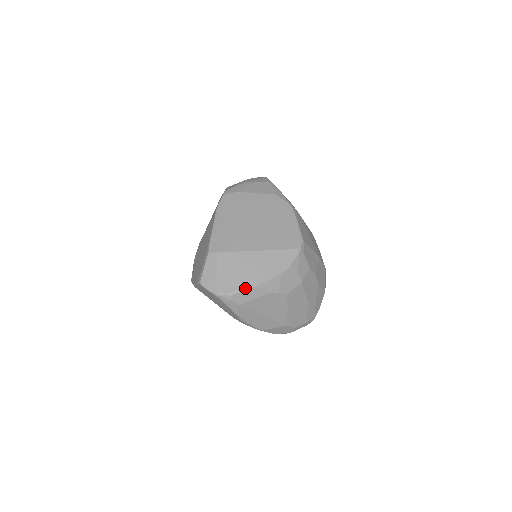
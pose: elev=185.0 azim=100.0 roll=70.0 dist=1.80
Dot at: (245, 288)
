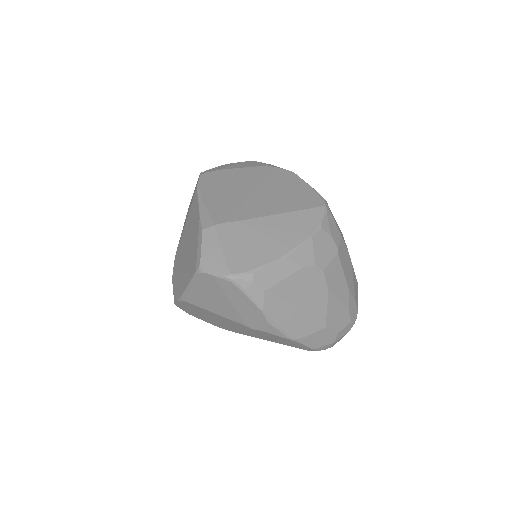
Dot at: (269, 261)
